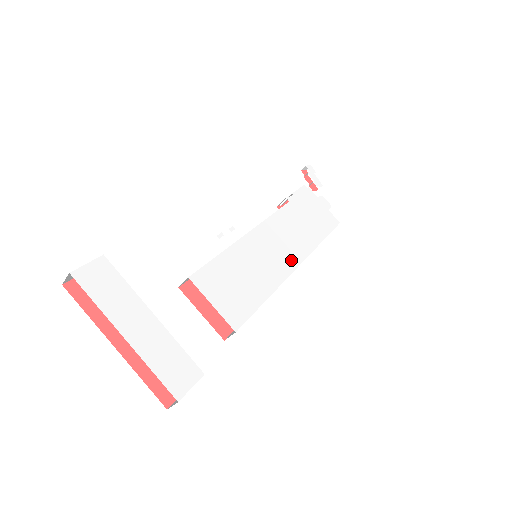
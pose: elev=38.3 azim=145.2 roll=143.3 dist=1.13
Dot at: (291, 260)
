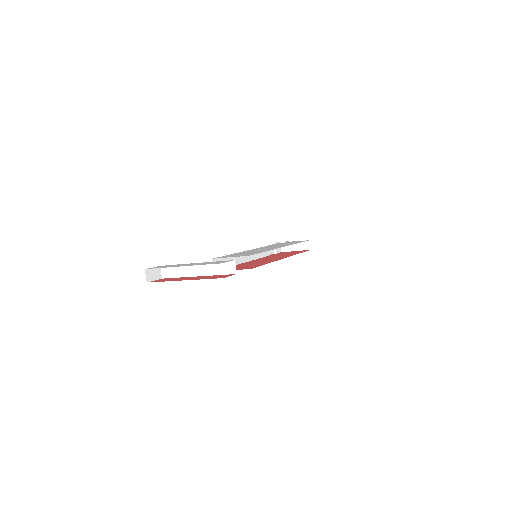
Dot at: (278, 247)
